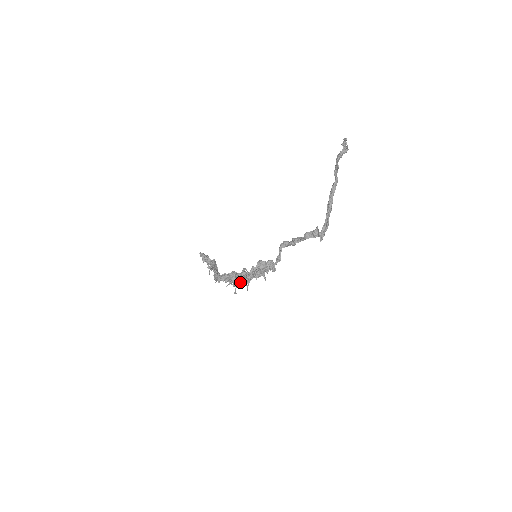
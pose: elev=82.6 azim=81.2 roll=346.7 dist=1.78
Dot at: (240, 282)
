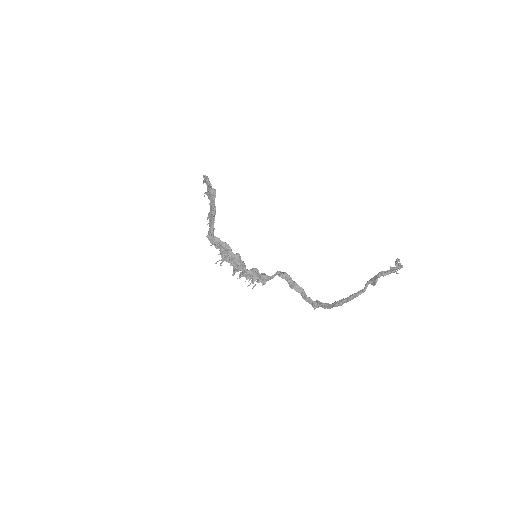
Dot at: occluded
